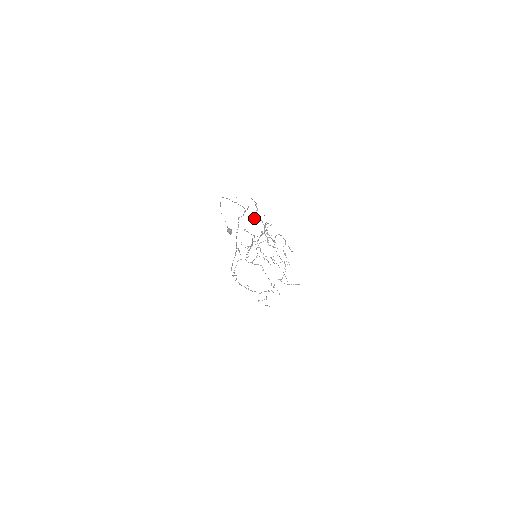
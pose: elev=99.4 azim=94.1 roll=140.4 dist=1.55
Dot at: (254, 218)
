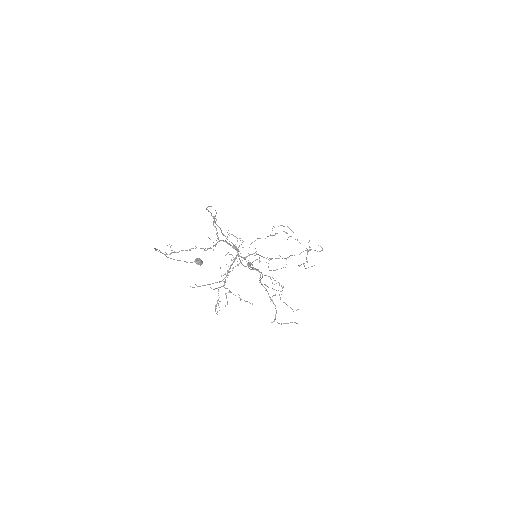
Dot at: occluded
